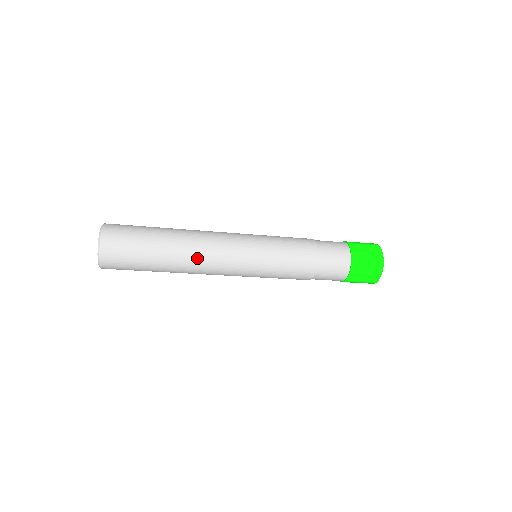
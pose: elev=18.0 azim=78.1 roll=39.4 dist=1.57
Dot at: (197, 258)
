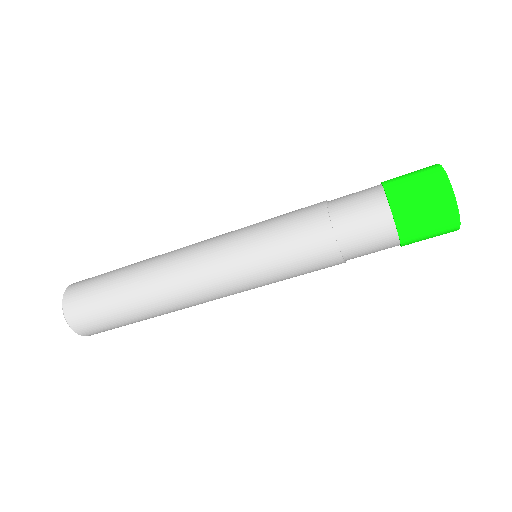
Dot at: (177, 302)
